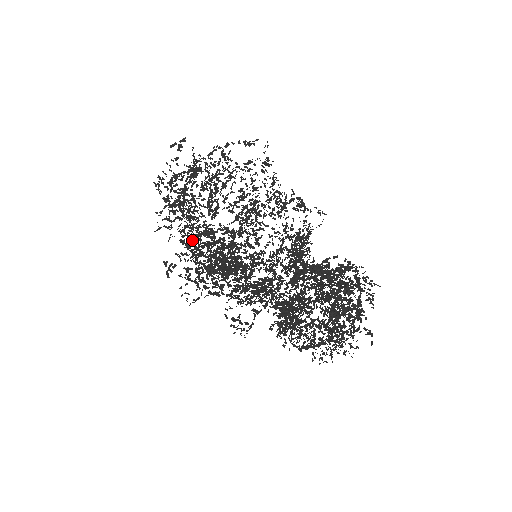
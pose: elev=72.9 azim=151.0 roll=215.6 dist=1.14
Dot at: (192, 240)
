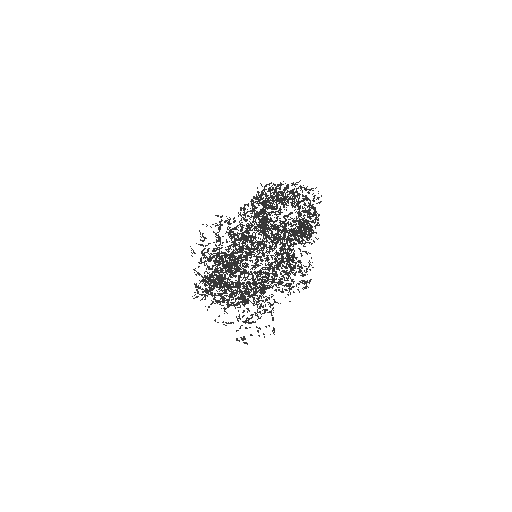
Dot at: (213, 266)
